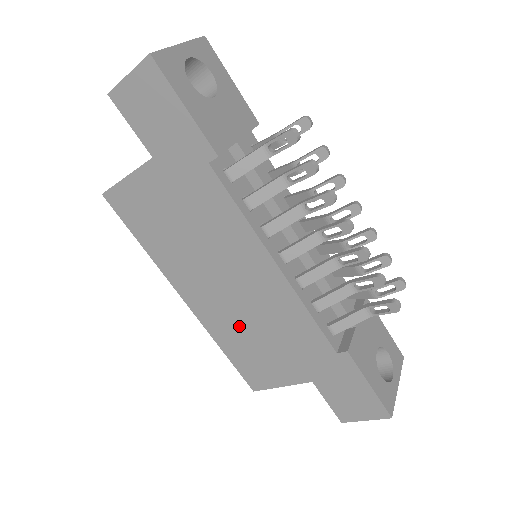
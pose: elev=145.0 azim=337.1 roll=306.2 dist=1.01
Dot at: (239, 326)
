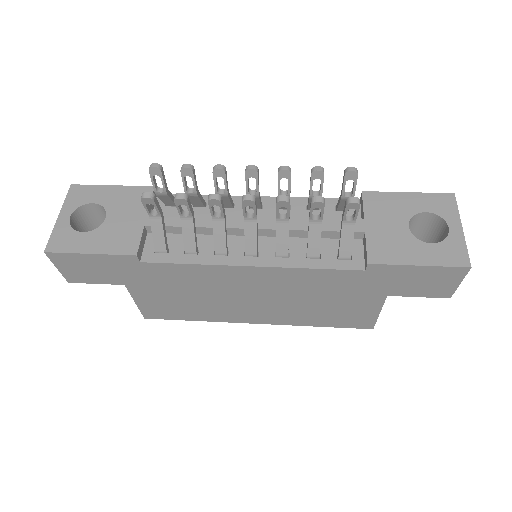
Dot at: (299, 309)
